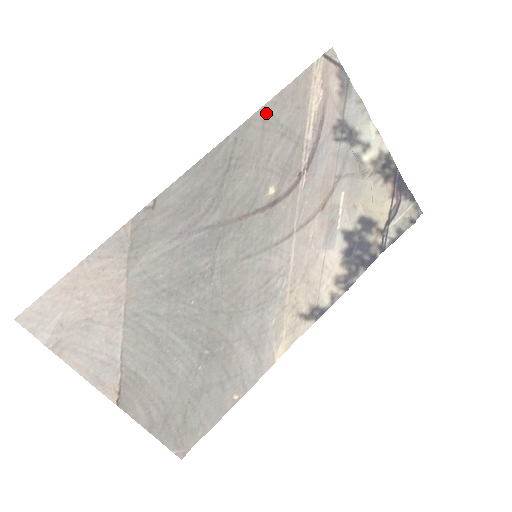
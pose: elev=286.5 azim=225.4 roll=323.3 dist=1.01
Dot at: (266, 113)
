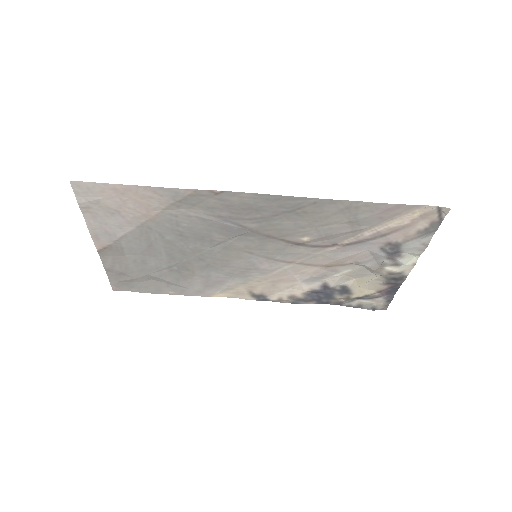
Dot at: (354, 205)
